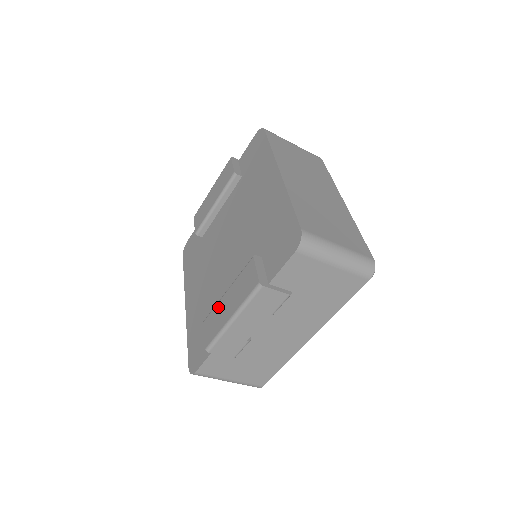
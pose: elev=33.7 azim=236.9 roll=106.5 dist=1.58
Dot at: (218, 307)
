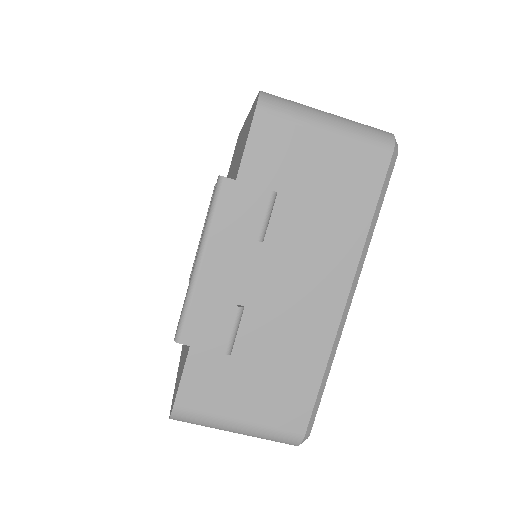
Dot at: occluded
